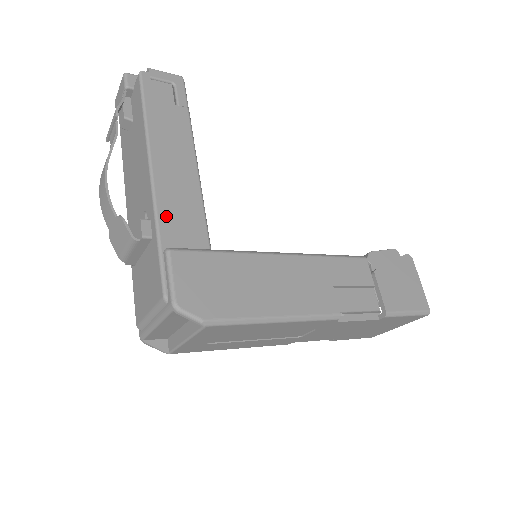
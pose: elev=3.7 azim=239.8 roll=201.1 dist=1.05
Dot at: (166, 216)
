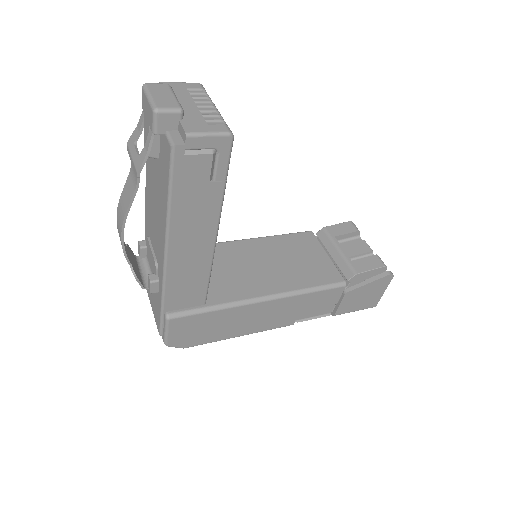
Dot at: (172, 291)
